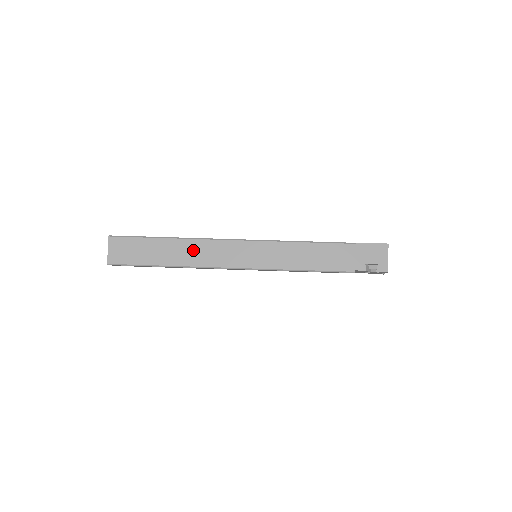
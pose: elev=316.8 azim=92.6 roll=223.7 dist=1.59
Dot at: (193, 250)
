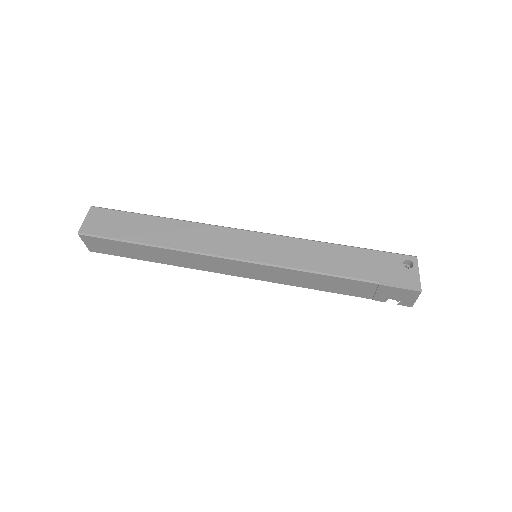
Dot at: (178, 257)
